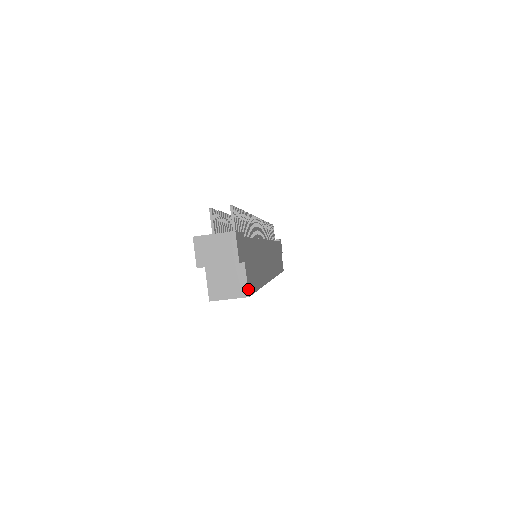
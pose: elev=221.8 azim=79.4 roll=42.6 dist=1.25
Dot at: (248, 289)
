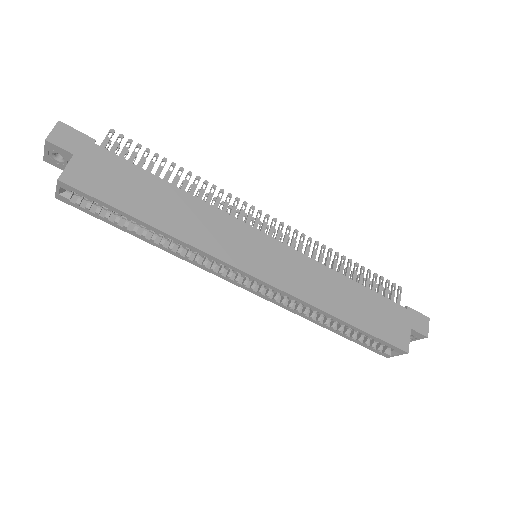
Dot at: (63, 175)
